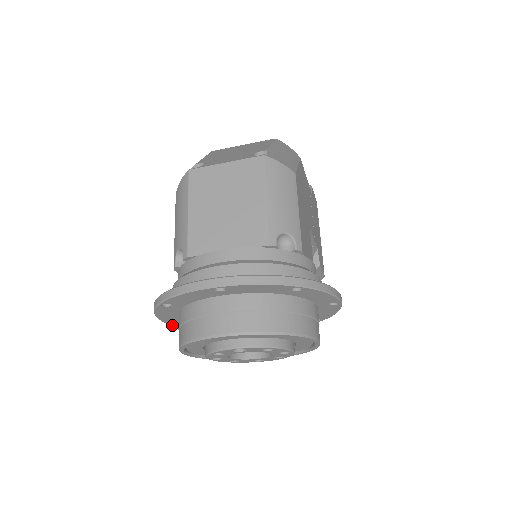
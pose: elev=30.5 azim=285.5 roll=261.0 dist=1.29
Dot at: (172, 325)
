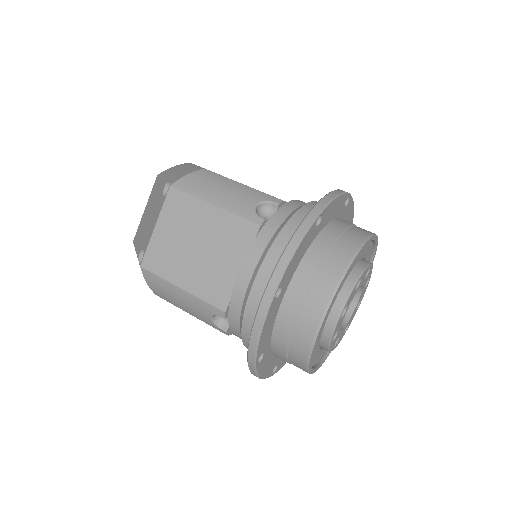
Dot at: (277, 371)
